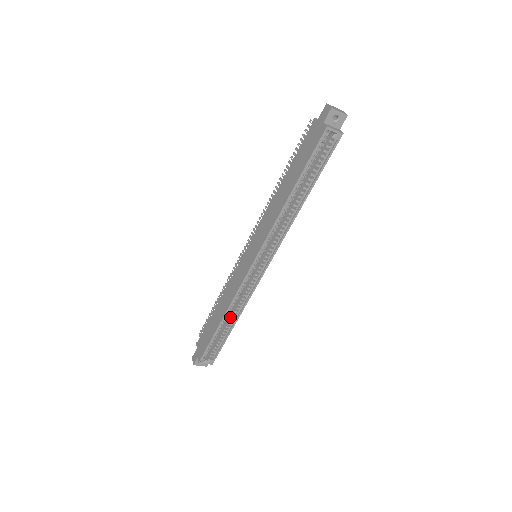
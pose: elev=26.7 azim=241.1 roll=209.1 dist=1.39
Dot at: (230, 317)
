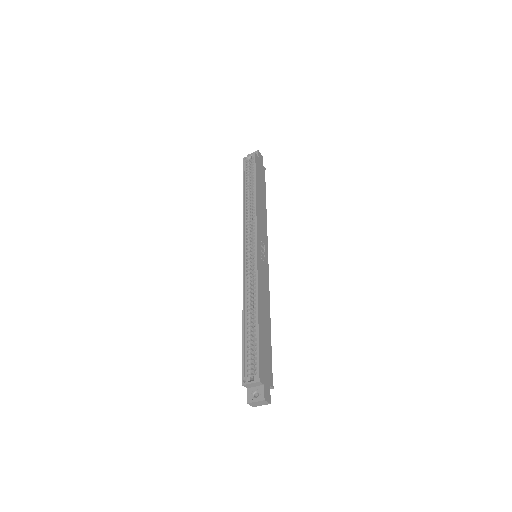
Dot at: occluded
